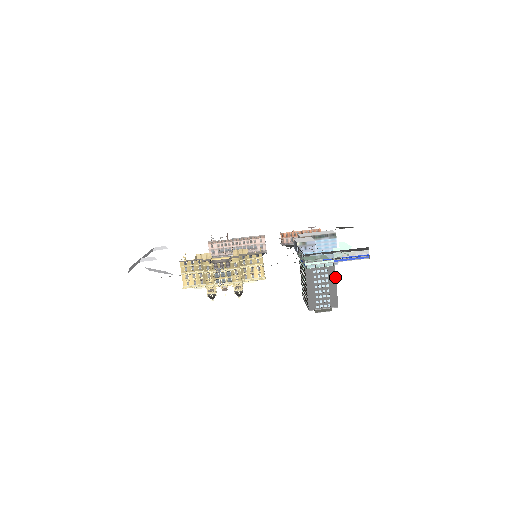
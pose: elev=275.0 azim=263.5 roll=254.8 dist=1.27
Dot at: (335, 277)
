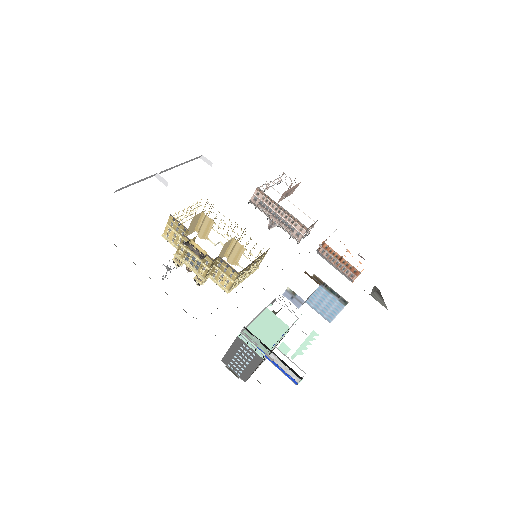
Dot at: (258, 365)
